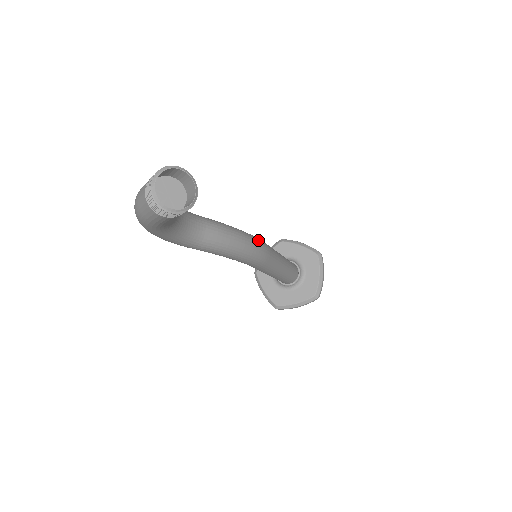
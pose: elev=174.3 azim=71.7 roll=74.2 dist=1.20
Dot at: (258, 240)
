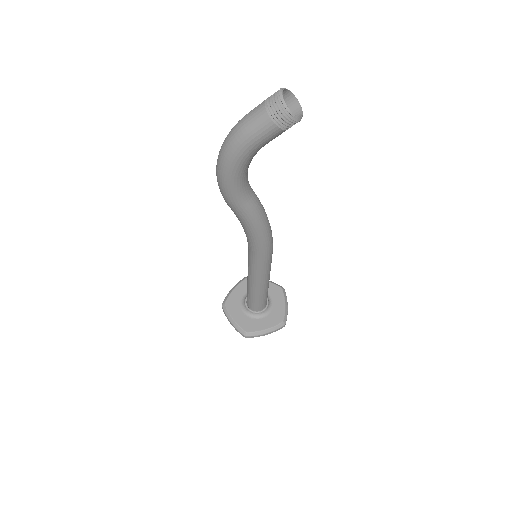
Dot at: occluded
